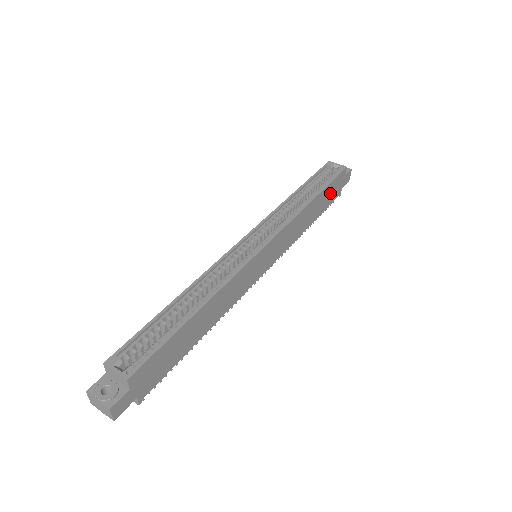
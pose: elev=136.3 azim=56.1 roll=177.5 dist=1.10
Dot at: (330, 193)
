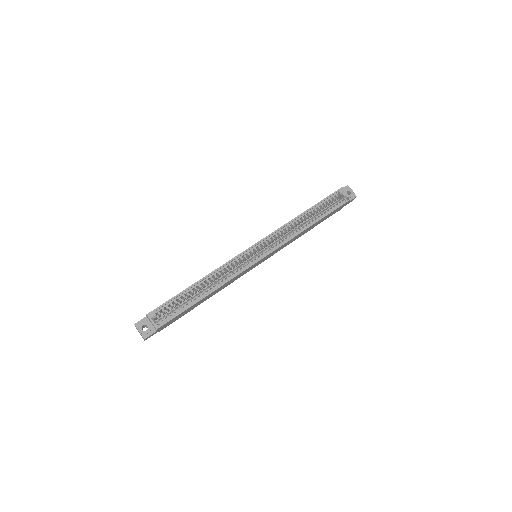
Dot at: occluded
